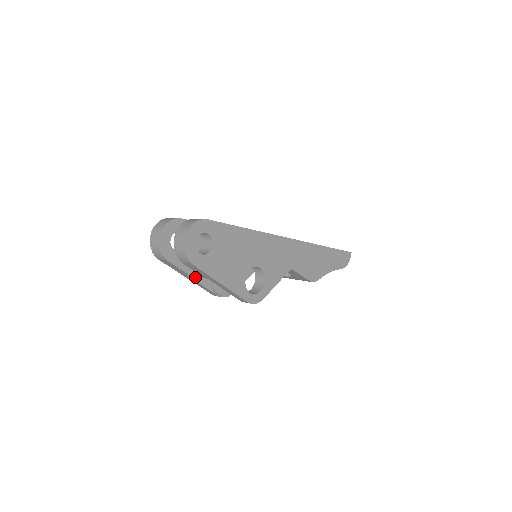
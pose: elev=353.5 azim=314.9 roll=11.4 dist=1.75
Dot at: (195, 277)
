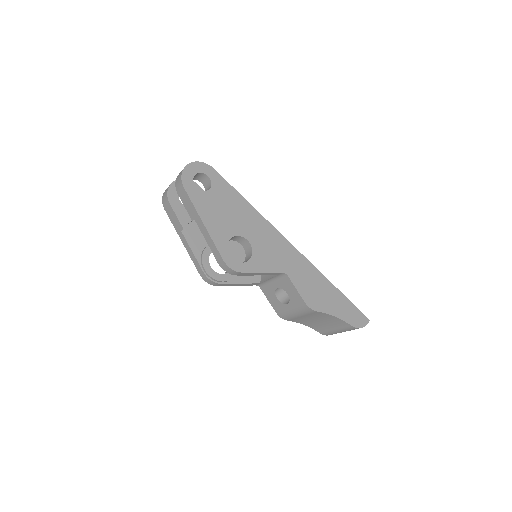
Dot at: (189, 240)
